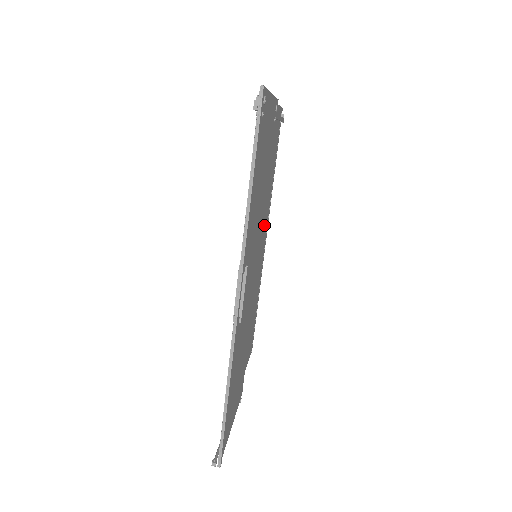
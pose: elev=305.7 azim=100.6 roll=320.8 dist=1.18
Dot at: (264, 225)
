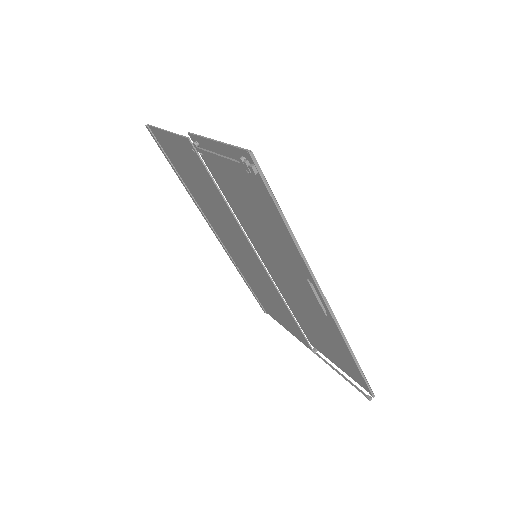
Dot at: (220, 227)
